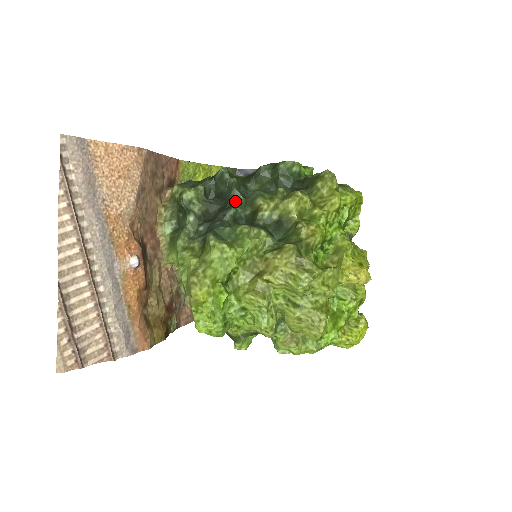
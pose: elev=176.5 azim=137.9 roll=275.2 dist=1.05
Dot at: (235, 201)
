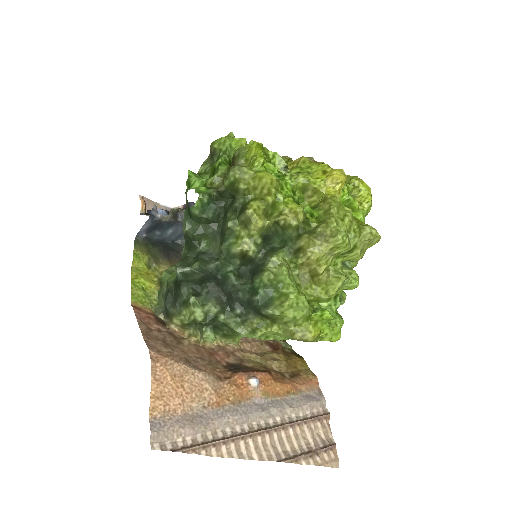
Dot at: (218, 270)
